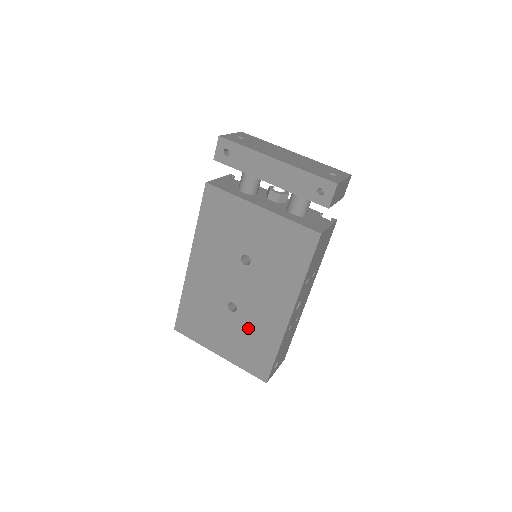
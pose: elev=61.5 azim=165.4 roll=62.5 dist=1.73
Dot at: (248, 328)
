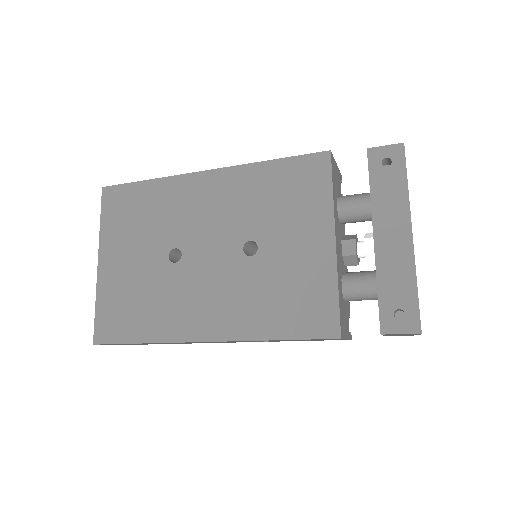
Dot at: (157, 289)
